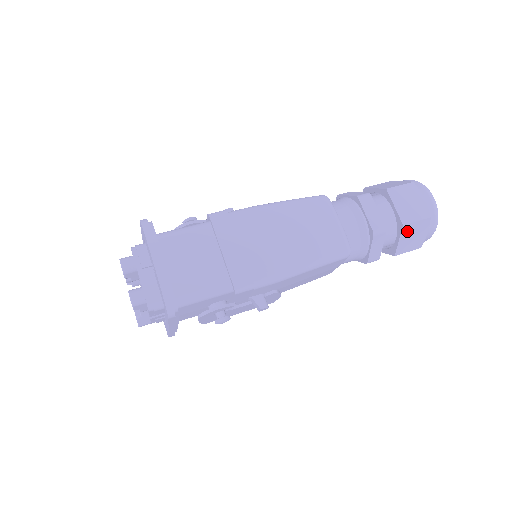
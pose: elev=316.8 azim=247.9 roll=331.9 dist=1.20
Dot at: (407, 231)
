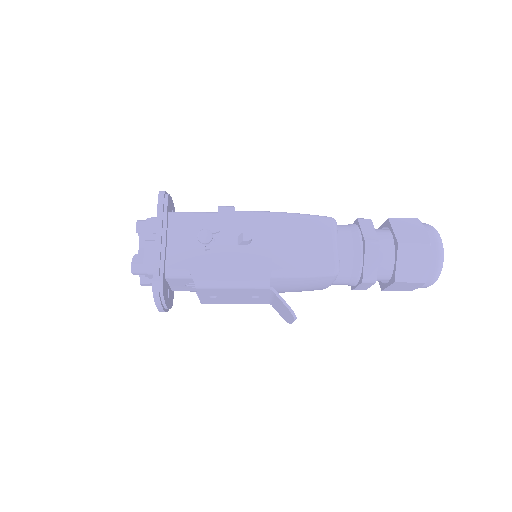
Dot at: (397, 224)
